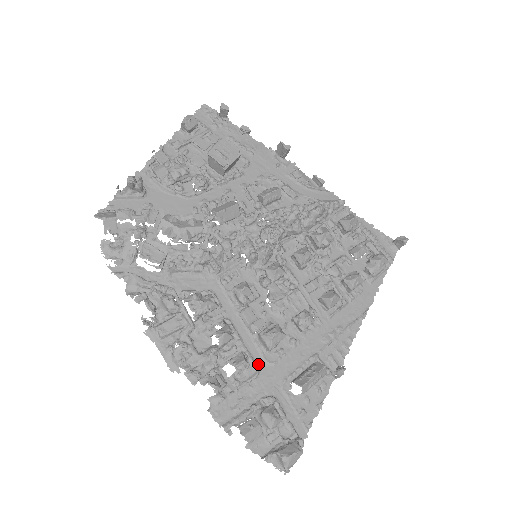
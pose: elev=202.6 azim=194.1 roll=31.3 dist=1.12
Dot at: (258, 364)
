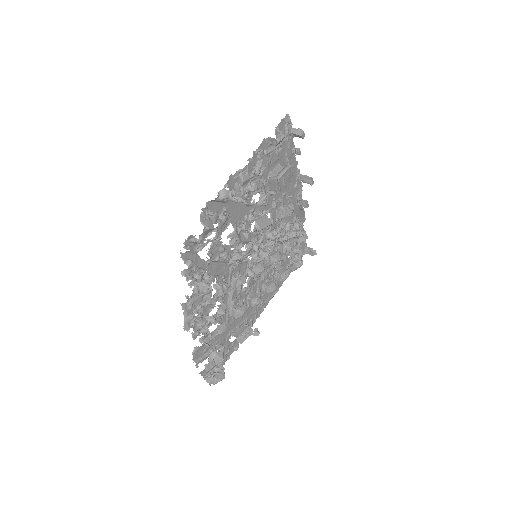
Dot at: occluded
